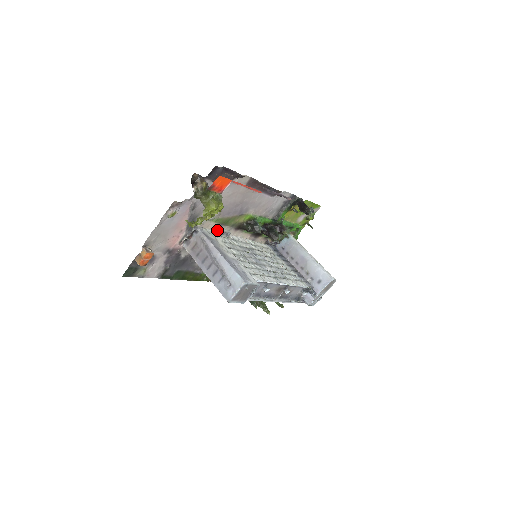
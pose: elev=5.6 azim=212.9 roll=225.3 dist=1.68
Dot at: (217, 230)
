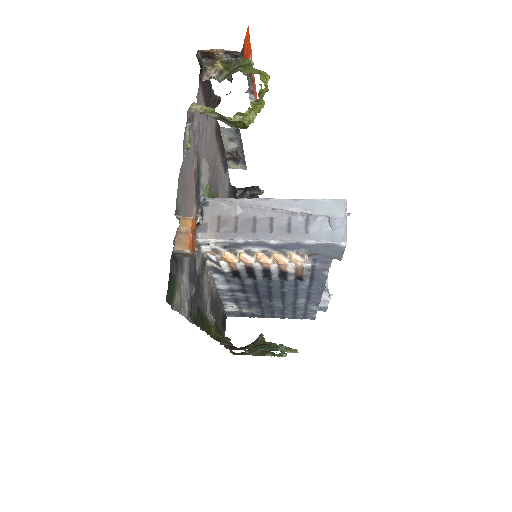
Dot at: occluded
